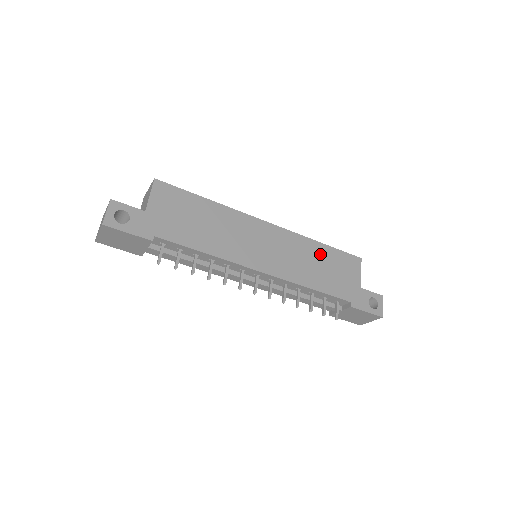
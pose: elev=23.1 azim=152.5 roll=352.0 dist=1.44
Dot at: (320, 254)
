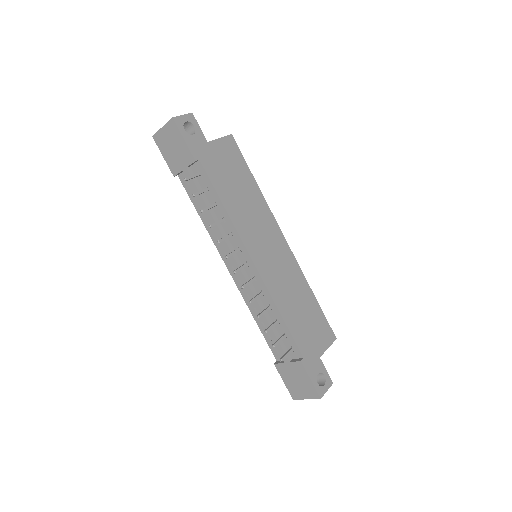
Dot at: (307, 300)
